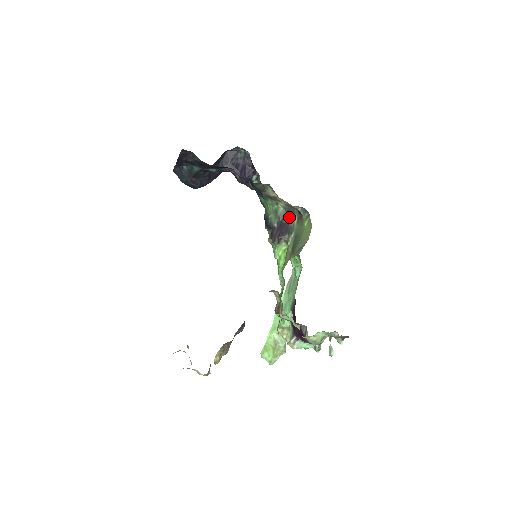
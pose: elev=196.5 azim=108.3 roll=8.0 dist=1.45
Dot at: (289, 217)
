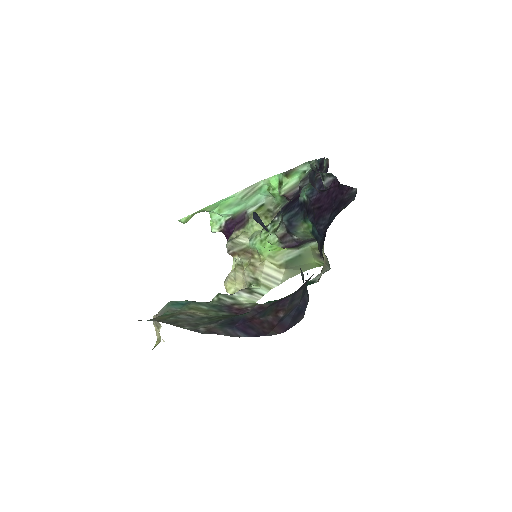
Dot at: (312, 240)
